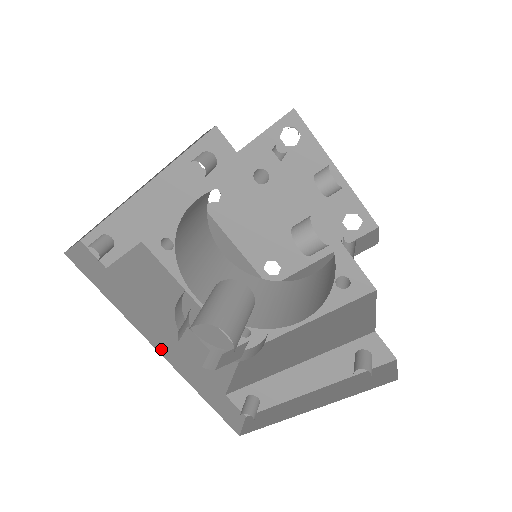
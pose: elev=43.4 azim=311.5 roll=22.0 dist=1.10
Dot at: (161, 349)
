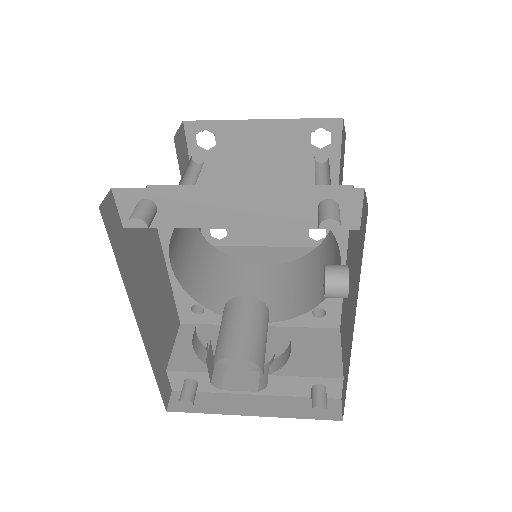
Dot at: (141, 327)
